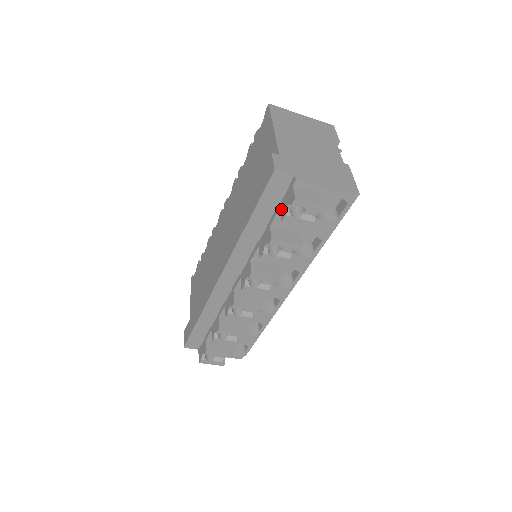
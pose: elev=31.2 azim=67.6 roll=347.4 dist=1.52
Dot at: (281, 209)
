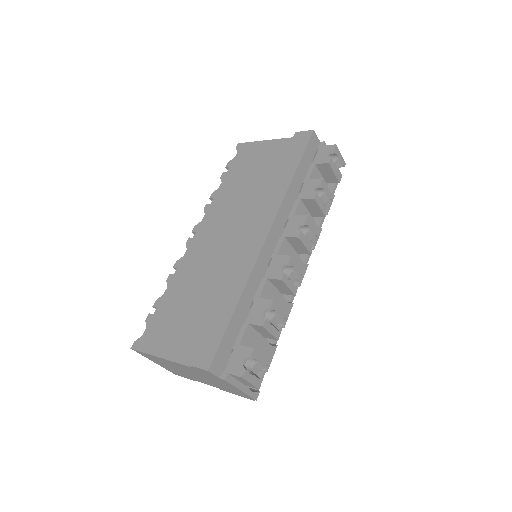
Dot at: (319, 161)
